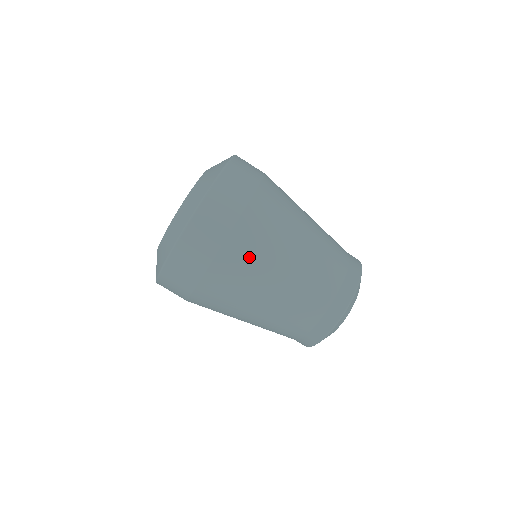
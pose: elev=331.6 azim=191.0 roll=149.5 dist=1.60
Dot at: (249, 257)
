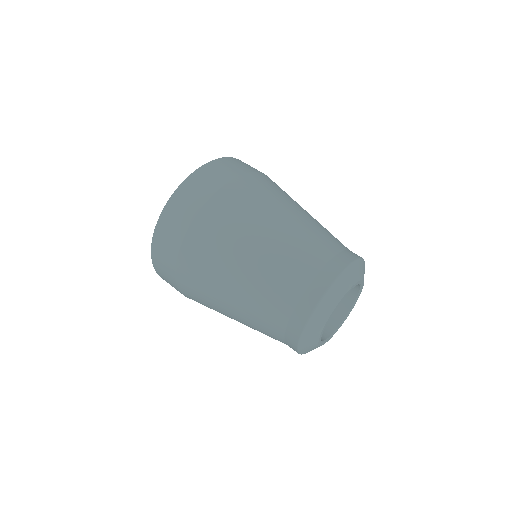
Dot at: (217, 234)
